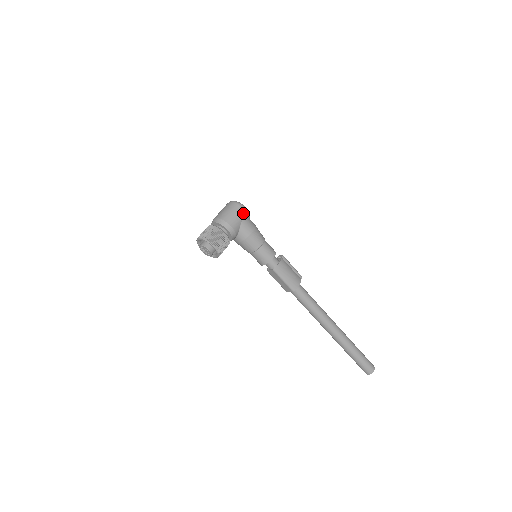
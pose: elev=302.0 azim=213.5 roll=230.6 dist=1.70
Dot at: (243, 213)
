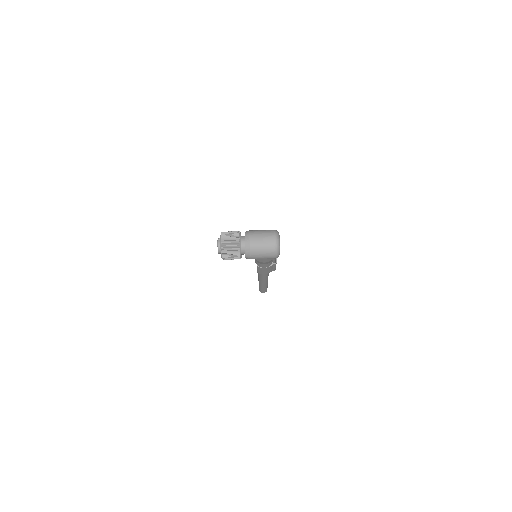
Dot at: (271, 258)
